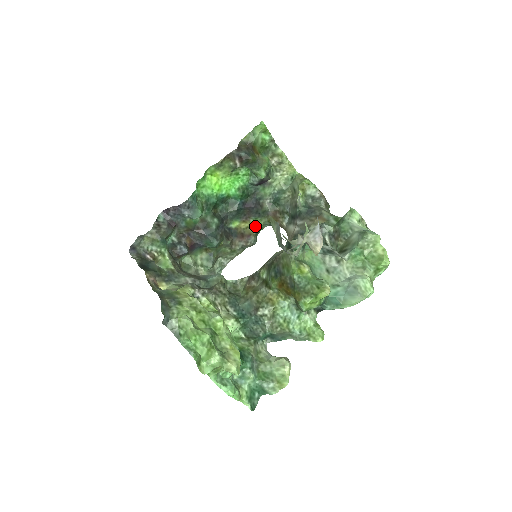
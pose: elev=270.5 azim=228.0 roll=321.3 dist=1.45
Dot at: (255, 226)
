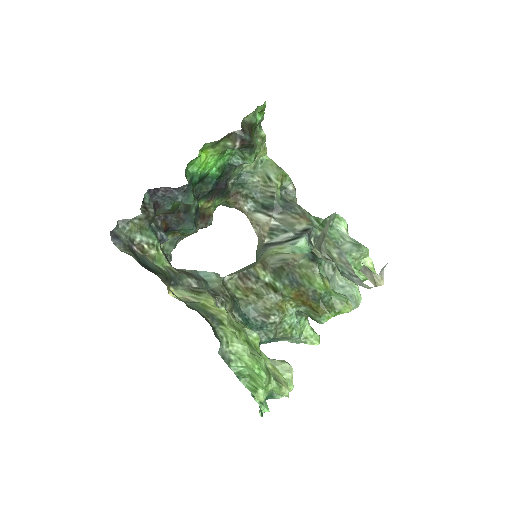
Dot at: (215, 206)
